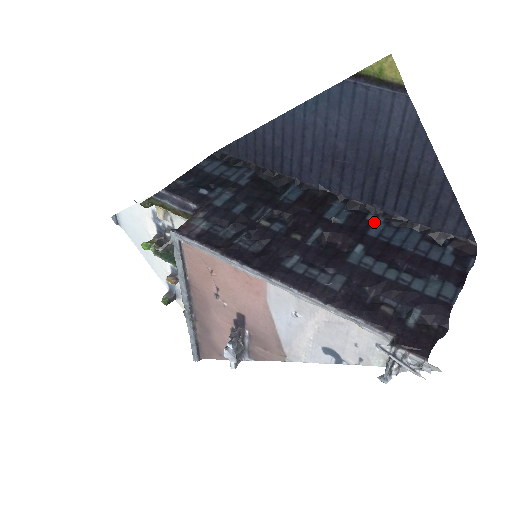
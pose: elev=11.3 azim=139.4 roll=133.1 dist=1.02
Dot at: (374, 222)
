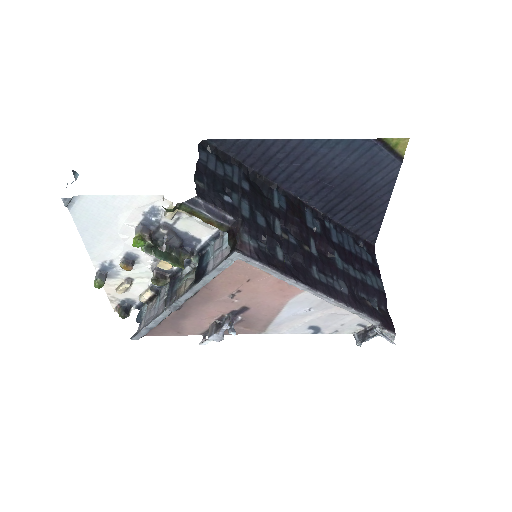
Dot at: (330, 229)
